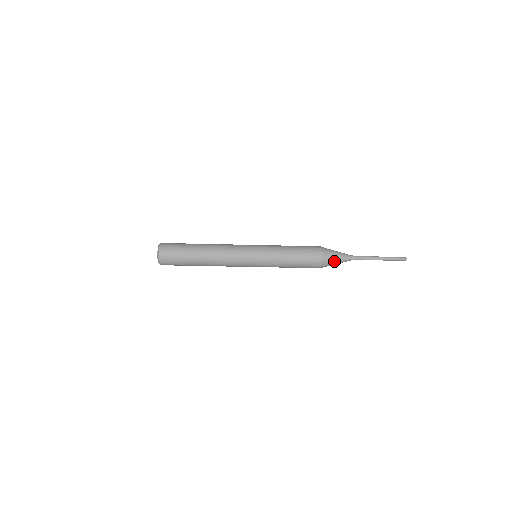
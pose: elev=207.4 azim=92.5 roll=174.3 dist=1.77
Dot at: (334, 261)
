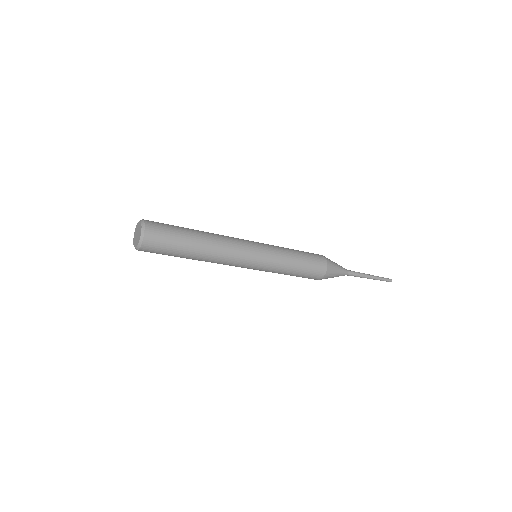
Dot at: (334, 275)
